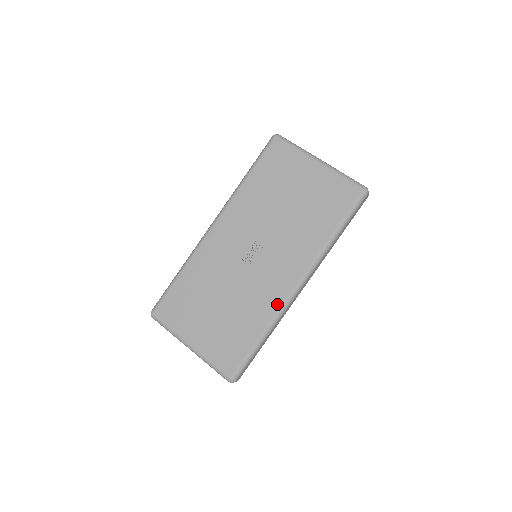
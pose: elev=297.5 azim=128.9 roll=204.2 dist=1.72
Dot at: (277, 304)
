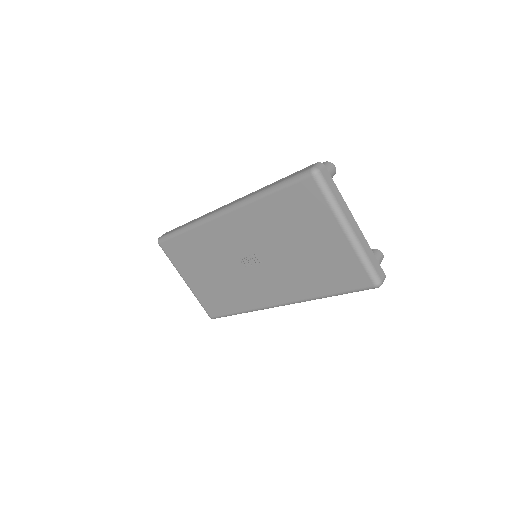
Dot at: (258, 304)
